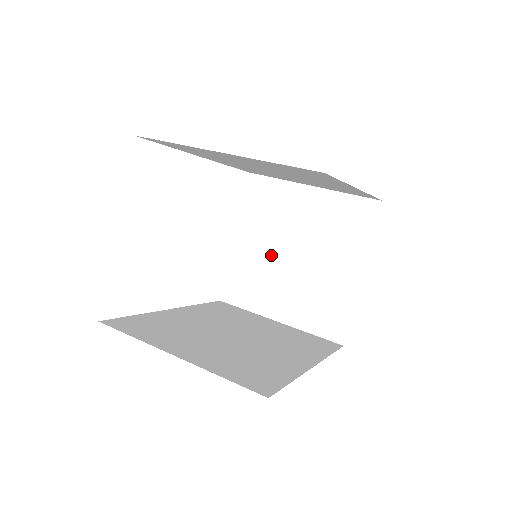
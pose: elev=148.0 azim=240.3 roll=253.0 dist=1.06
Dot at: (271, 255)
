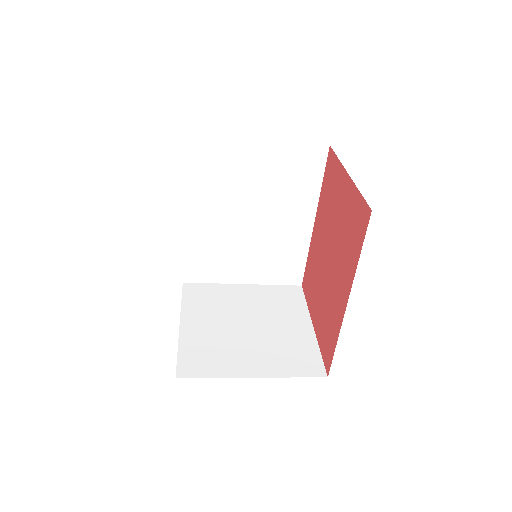
Dot at: (225, 329)
